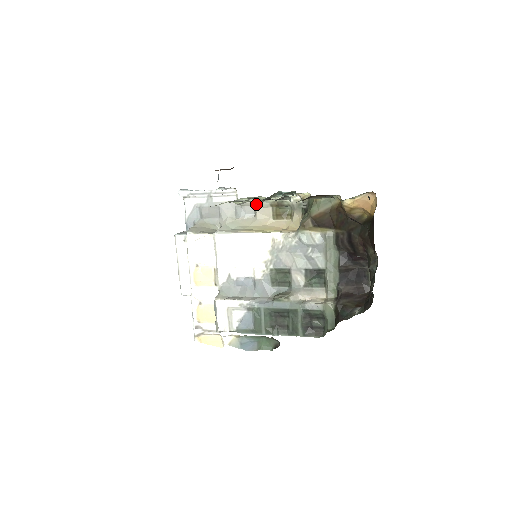
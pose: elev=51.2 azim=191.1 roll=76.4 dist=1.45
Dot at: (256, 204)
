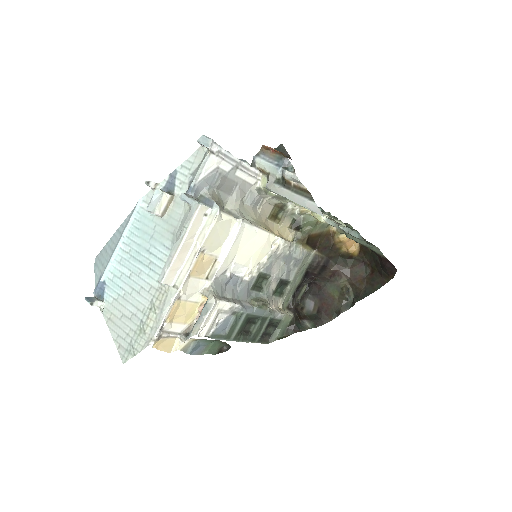
Dot at: (269, 198)
